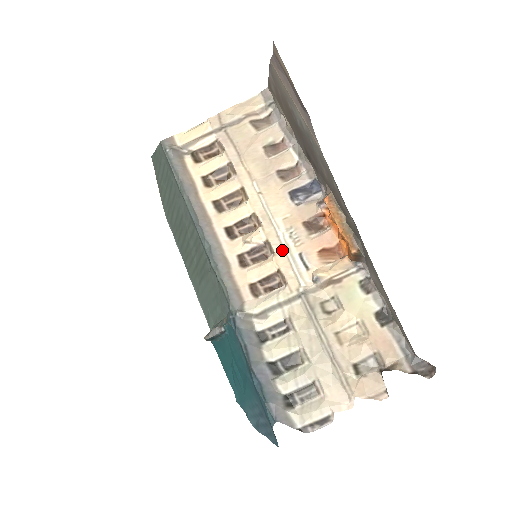
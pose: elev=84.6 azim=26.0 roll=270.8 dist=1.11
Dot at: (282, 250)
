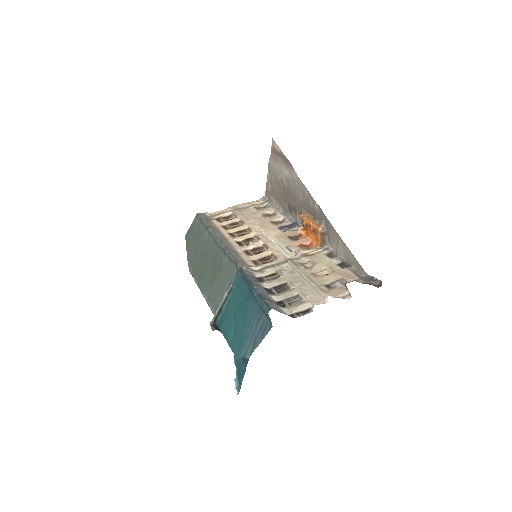
Dot at: (274, 247)
